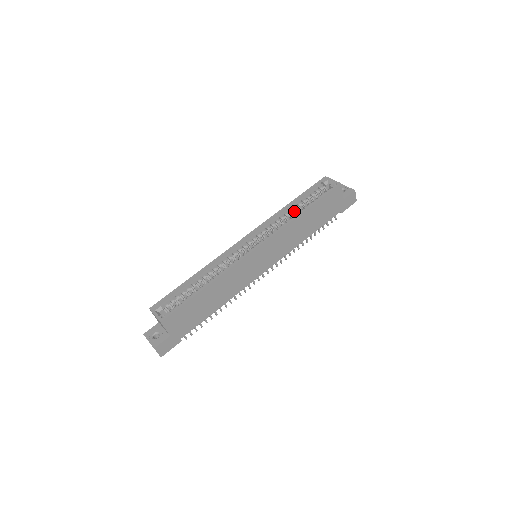
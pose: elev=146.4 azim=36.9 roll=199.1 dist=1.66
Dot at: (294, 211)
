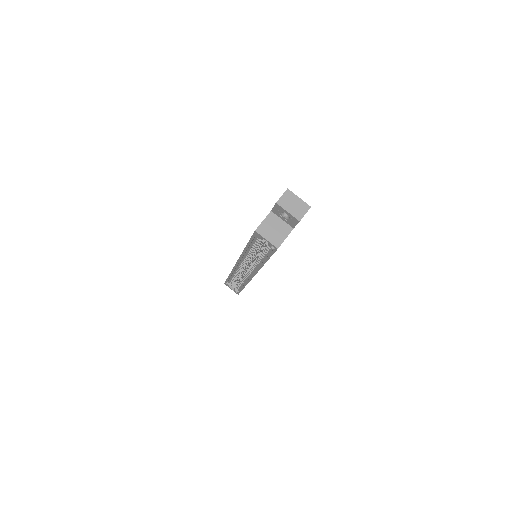
Dot at: (255, 250)
